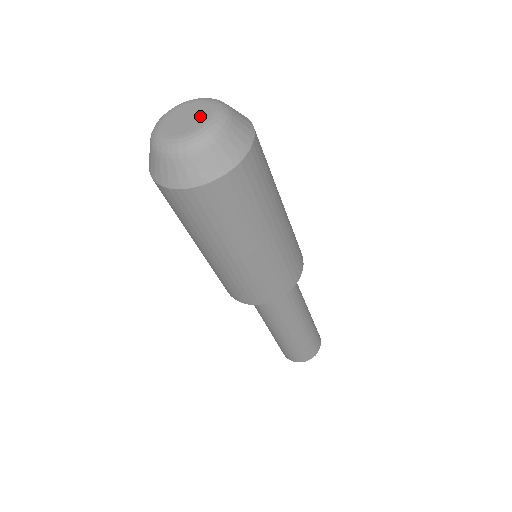
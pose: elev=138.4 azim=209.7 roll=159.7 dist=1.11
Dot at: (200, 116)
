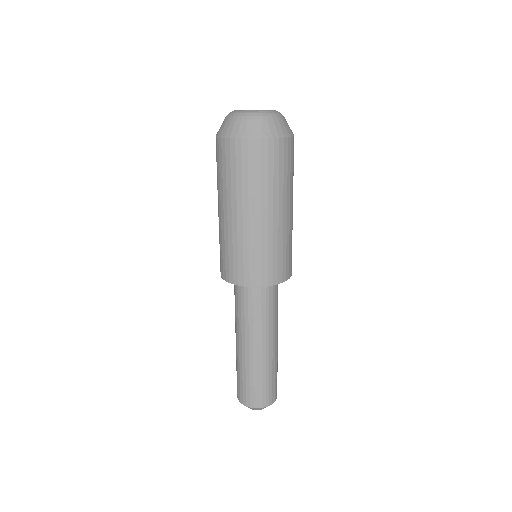
Dot at: occluded
